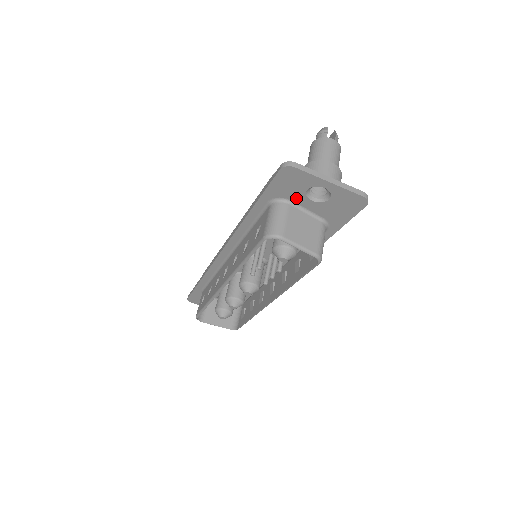
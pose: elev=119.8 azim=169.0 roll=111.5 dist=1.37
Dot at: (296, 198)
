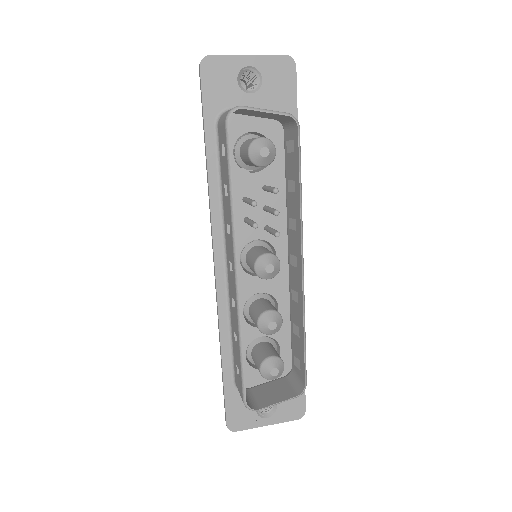
Dot at: (235, 100)
